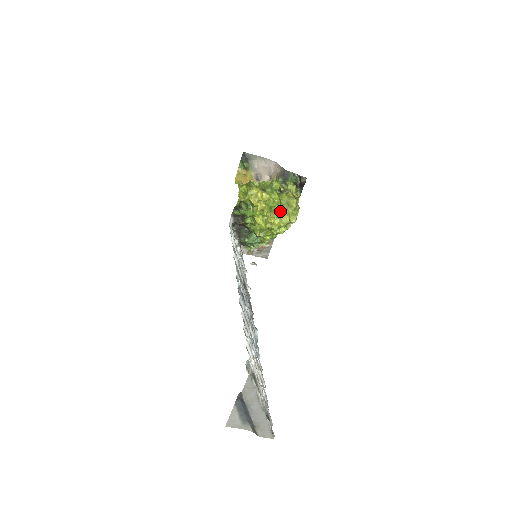
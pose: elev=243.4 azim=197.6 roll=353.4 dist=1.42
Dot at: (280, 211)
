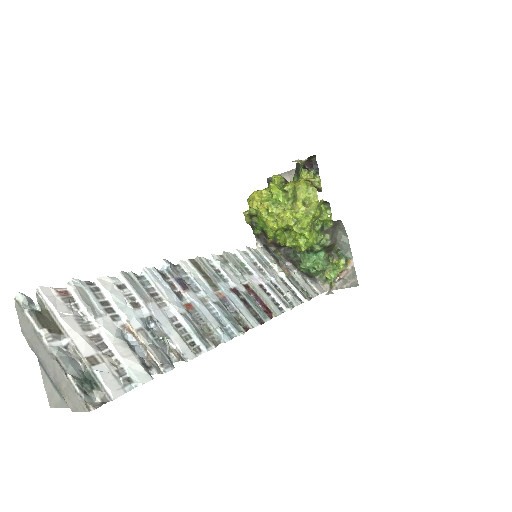
Dot at: (291, 202)
